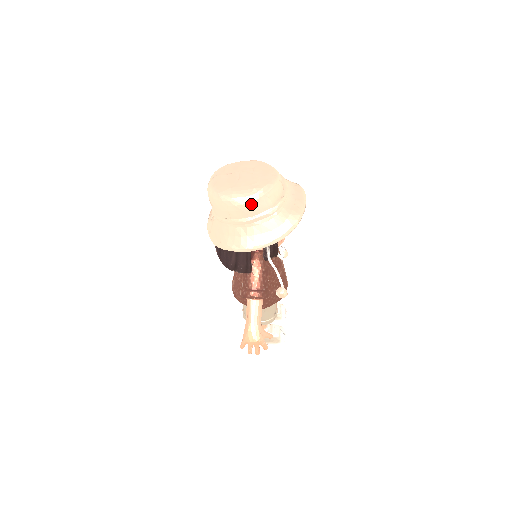
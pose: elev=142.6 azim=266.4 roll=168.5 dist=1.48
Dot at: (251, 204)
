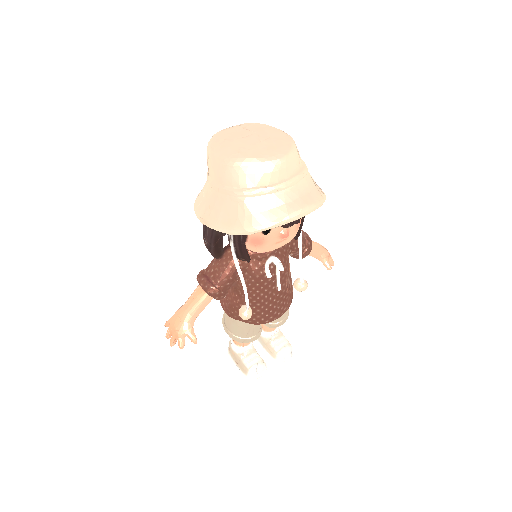
Dot at: (223, 167)
